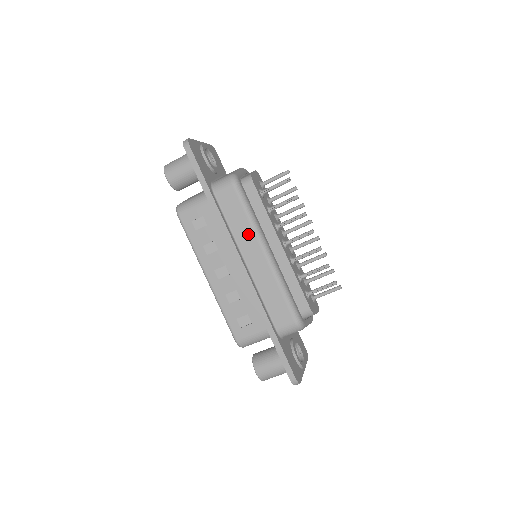
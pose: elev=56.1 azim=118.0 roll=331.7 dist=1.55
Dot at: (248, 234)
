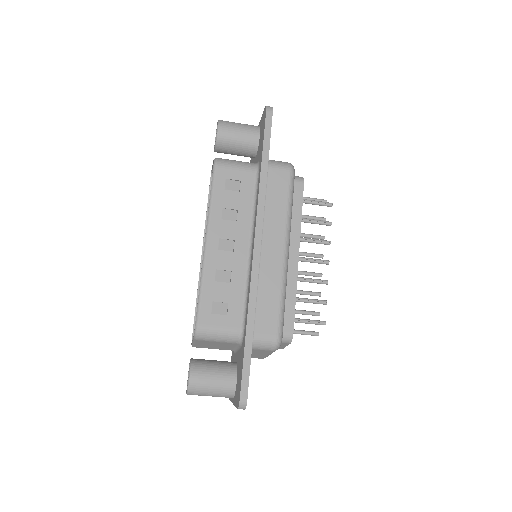
Dot at: (279, 223)
